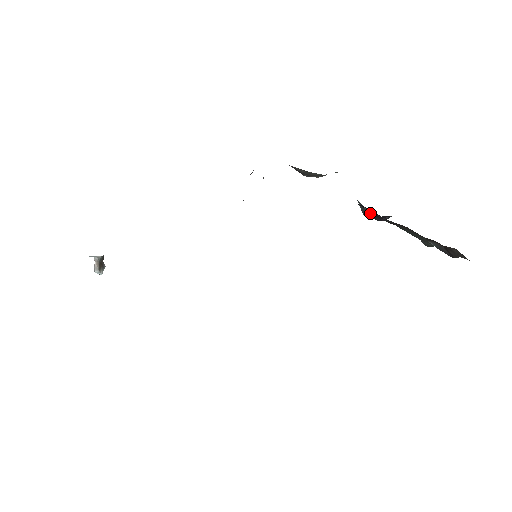
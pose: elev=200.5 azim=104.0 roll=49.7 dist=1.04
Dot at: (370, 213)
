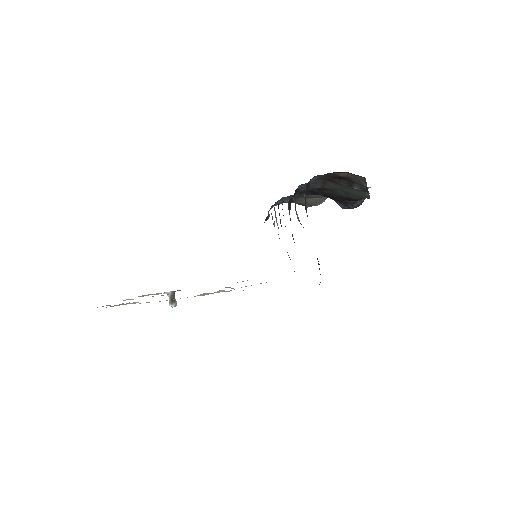
Dot at: (341, 203)
